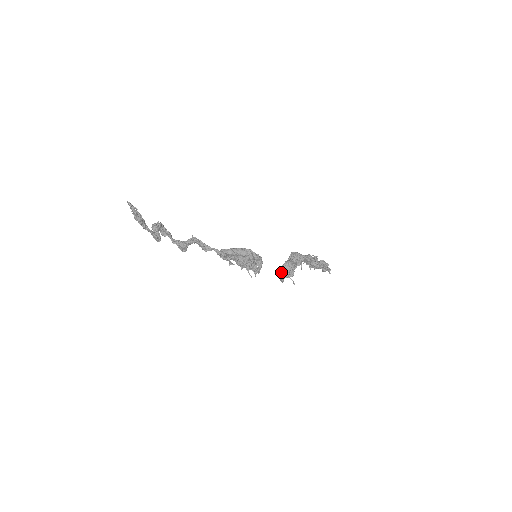
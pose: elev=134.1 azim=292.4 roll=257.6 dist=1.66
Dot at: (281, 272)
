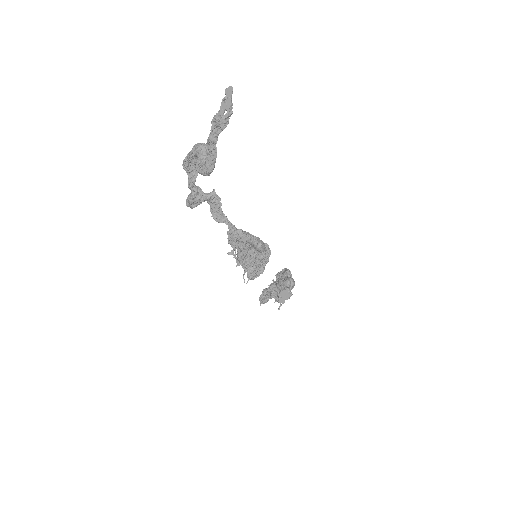
Dot at: occluded
